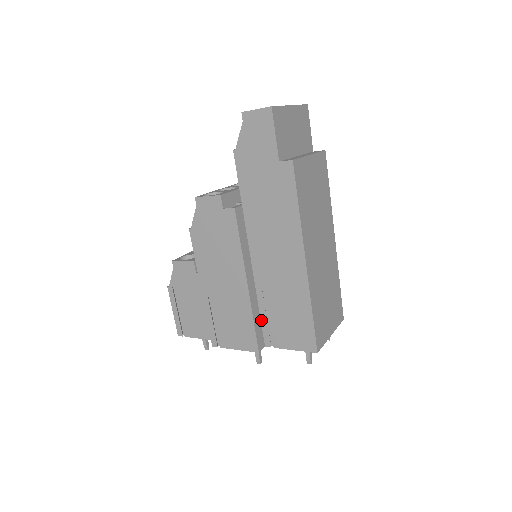
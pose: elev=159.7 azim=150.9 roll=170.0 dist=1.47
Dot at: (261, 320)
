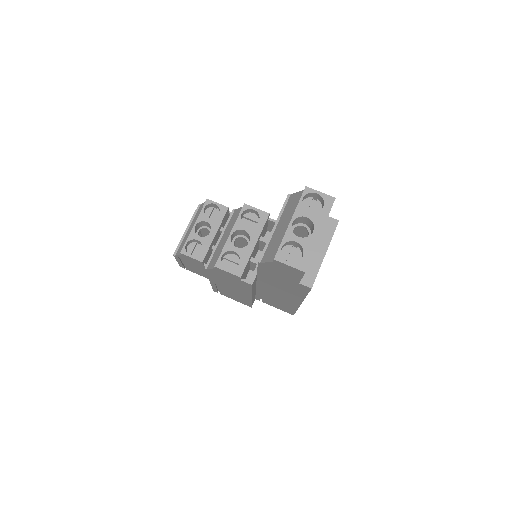
Dot at: (256, 295)
